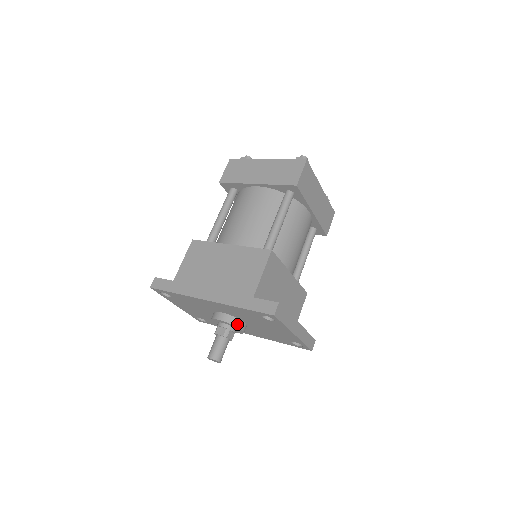
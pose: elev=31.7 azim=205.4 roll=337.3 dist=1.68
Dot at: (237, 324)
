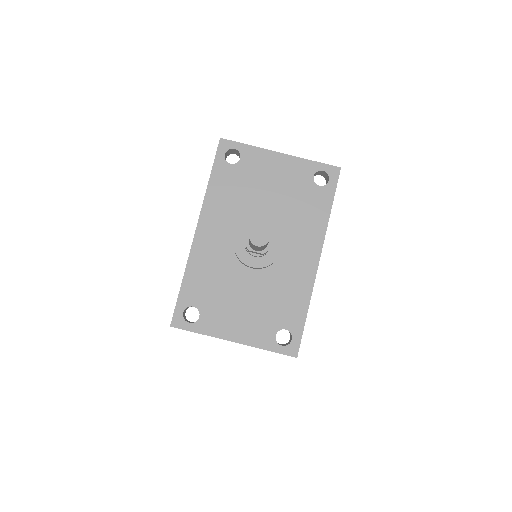
Dot at: (252, 221)
